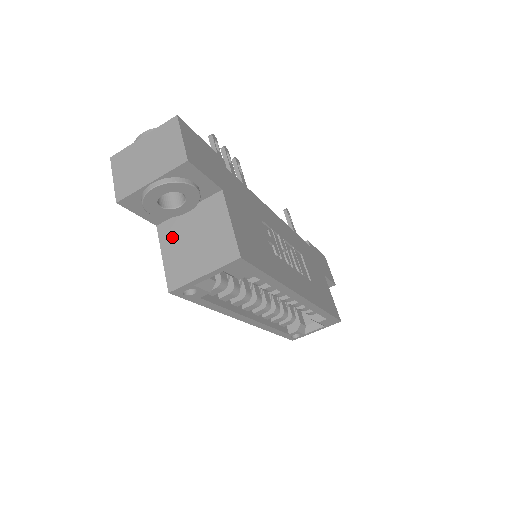
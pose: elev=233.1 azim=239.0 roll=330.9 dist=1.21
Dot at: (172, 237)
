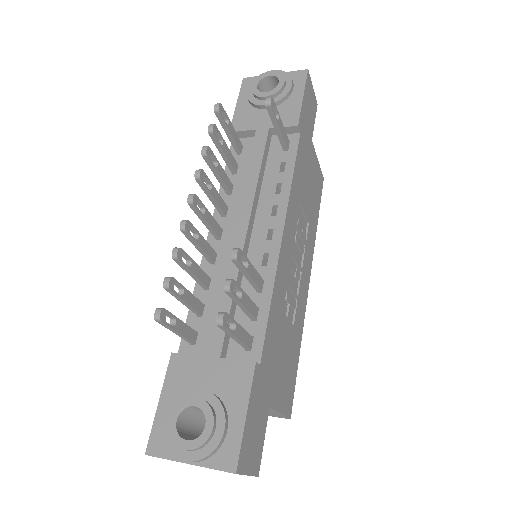
Dot at: occluded
